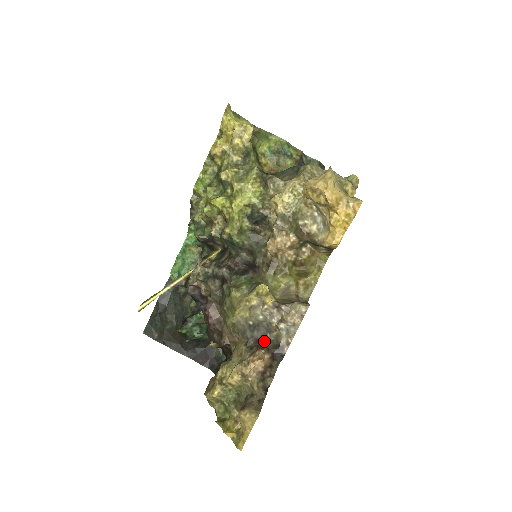
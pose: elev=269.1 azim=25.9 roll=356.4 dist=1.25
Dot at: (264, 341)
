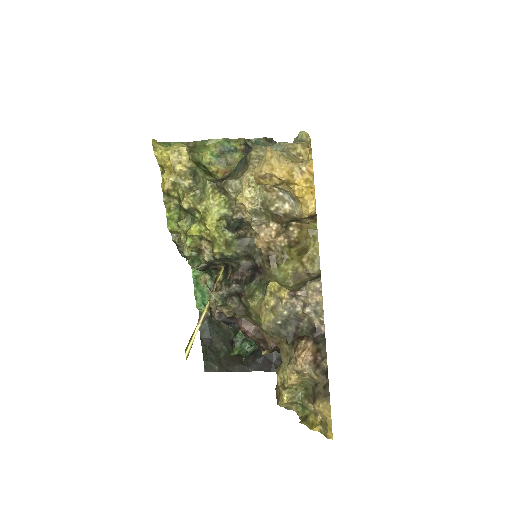
Dot at: (300, 331)
